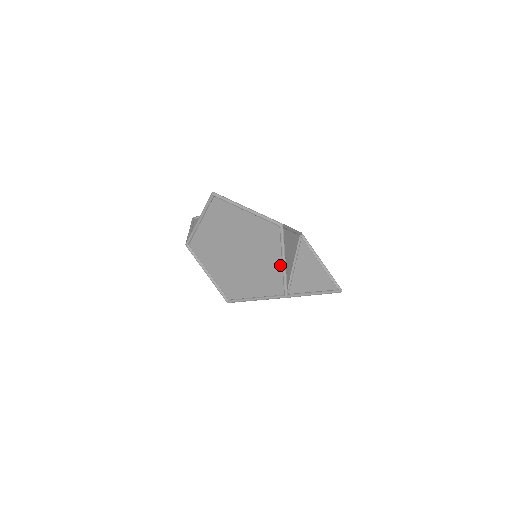
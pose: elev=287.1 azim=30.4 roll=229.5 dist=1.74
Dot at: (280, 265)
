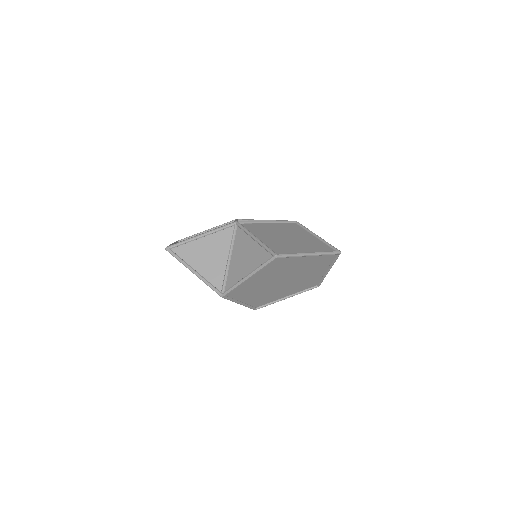
Dot at: (323, 273)
